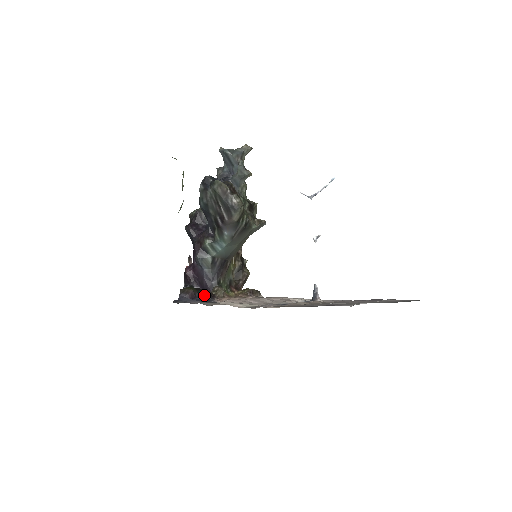
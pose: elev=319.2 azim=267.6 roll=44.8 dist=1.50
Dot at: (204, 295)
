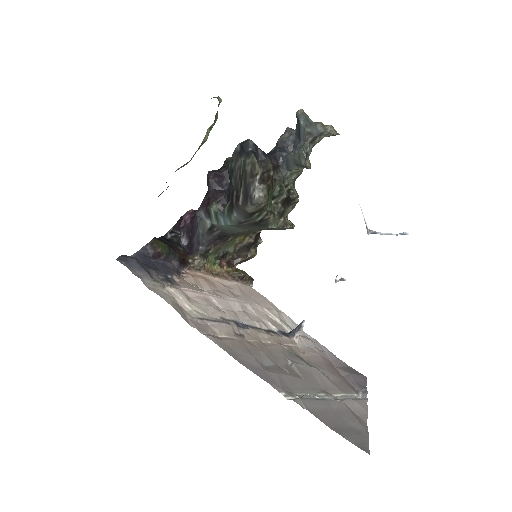
Dot at: (173, 260)
